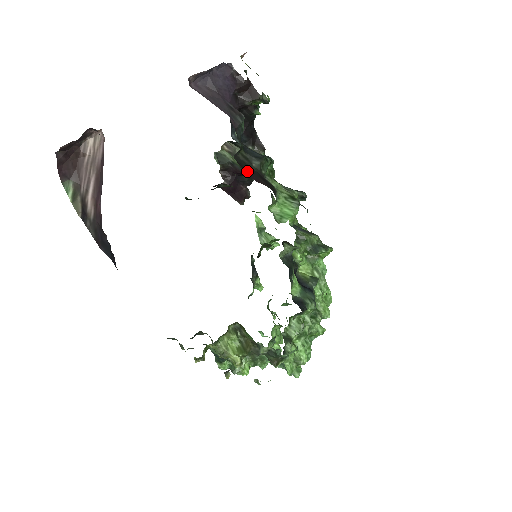
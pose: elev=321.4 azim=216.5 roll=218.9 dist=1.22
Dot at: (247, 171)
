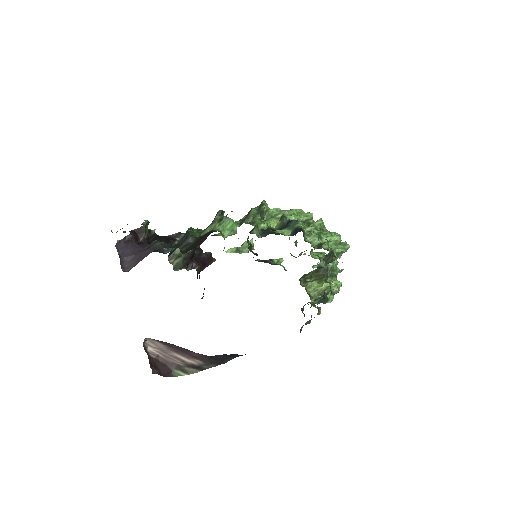
Dot at: occluded
